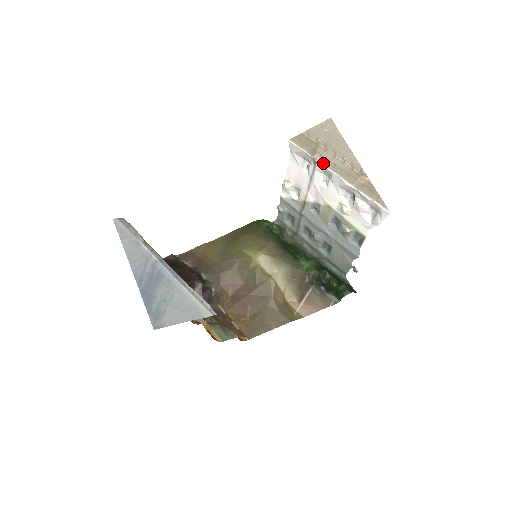
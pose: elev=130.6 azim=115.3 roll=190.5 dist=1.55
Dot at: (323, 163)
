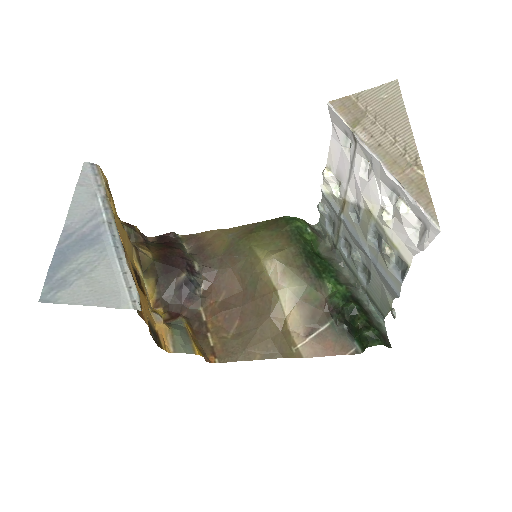
Dot at: (363, 140)
